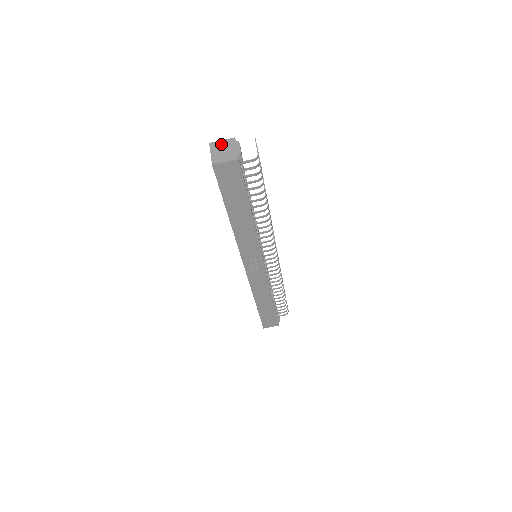
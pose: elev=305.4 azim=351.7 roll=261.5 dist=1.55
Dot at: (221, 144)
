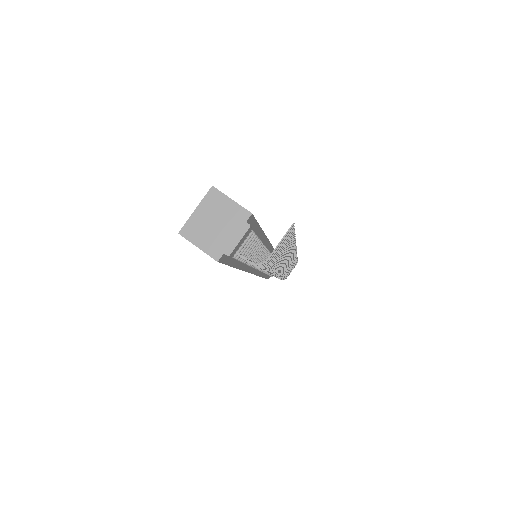
Dot at: (223, 206)
